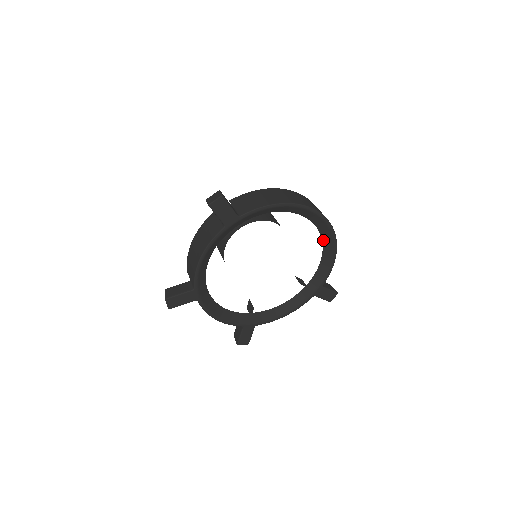
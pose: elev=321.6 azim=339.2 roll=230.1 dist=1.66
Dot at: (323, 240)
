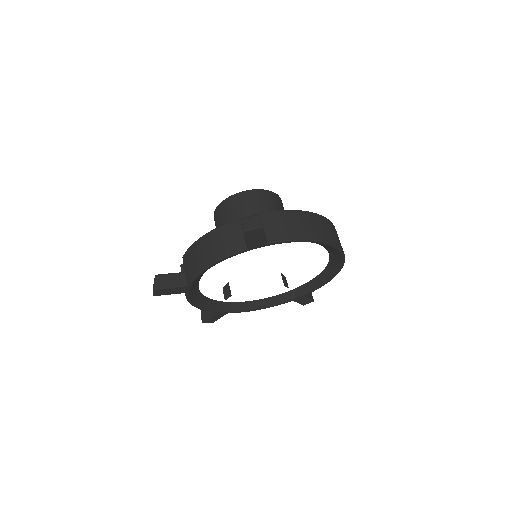
Dot at: (328, 265)
